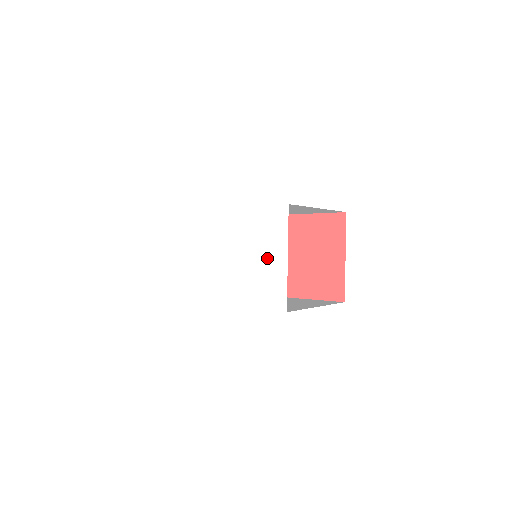
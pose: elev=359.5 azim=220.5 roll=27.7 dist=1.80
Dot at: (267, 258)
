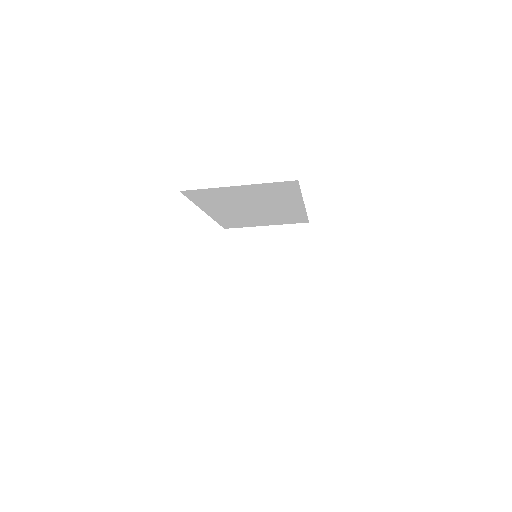
Dot at: occluded
